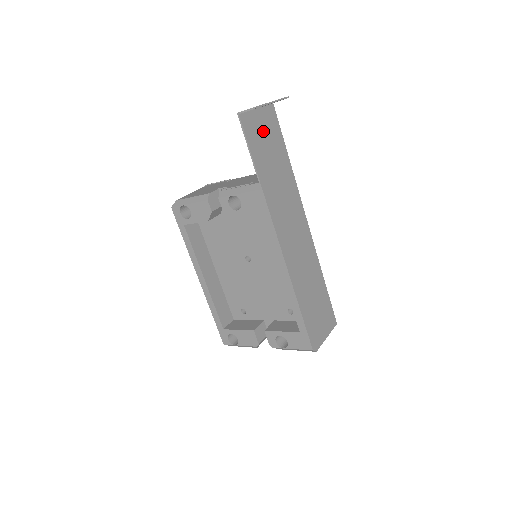
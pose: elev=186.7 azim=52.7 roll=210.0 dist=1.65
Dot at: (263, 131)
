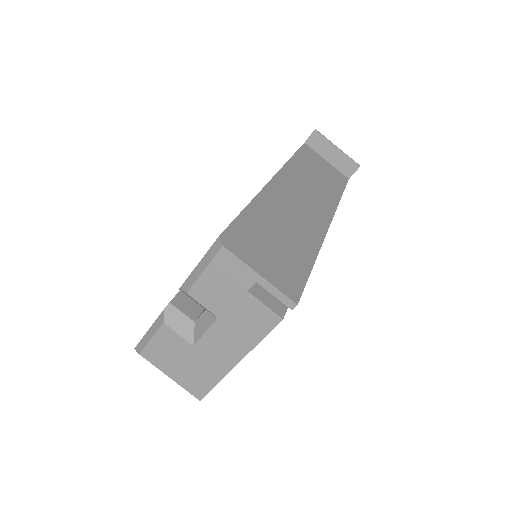
Dot at: (323, 166)
